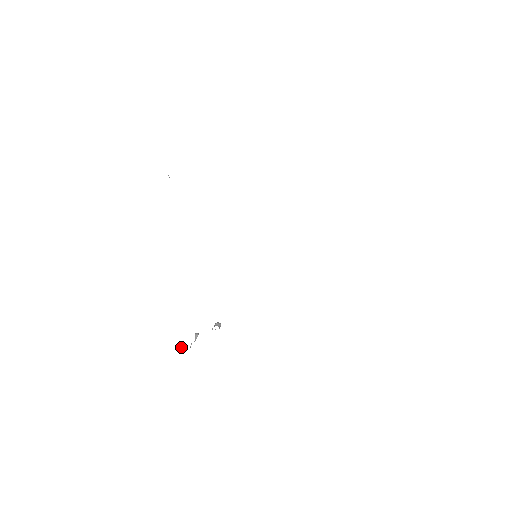
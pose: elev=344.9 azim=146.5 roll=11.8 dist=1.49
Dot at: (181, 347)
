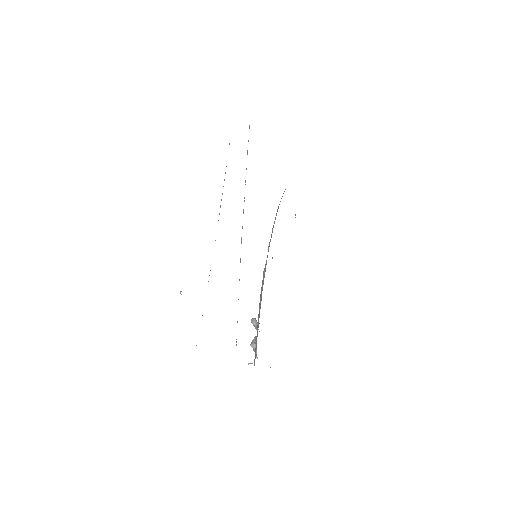
Dot at: occluded
